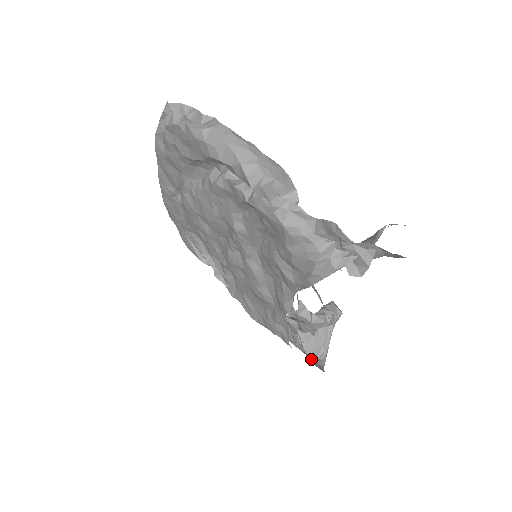
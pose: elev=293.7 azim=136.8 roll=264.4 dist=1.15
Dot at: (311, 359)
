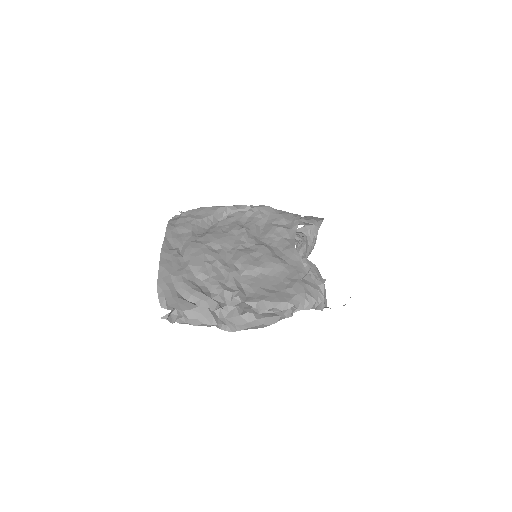
Dot at: occluded
